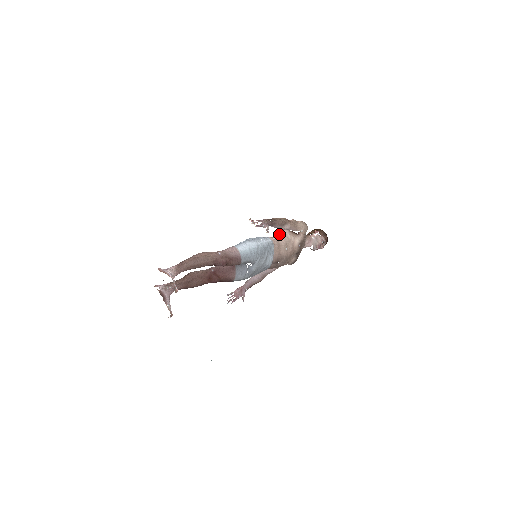
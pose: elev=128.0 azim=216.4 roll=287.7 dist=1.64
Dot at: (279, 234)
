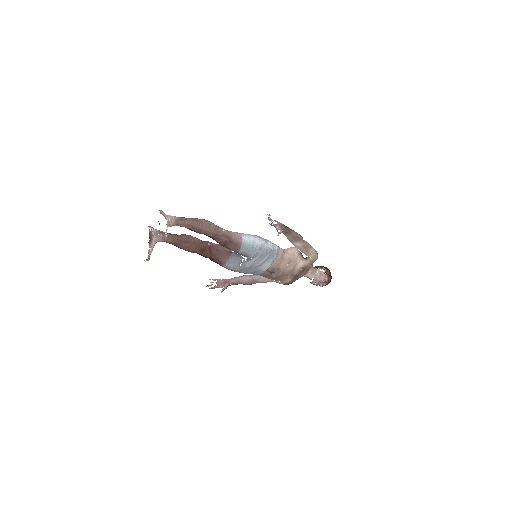
Dot at: (288, 249)
